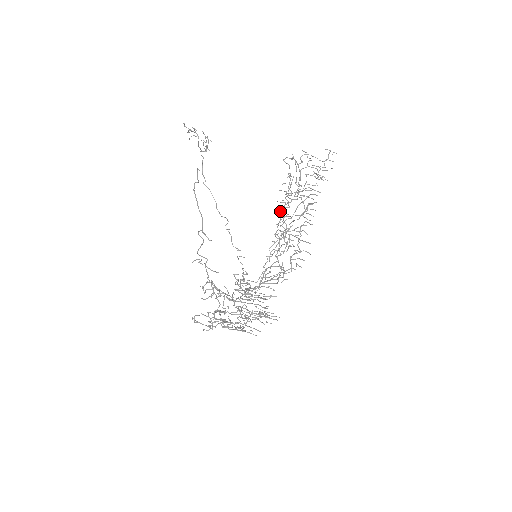
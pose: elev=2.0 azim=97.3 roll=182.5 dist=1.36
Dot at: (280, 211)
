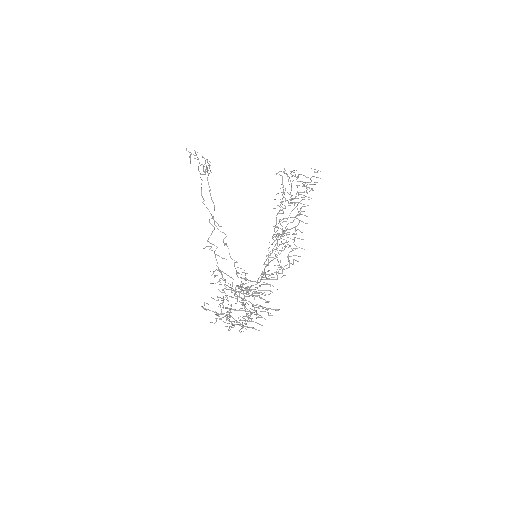
Dot at: occluded
